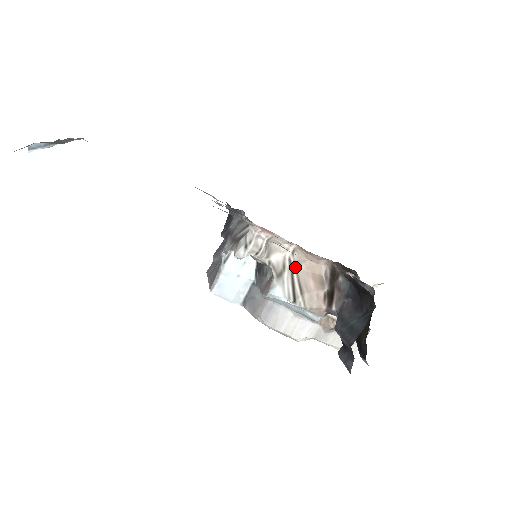
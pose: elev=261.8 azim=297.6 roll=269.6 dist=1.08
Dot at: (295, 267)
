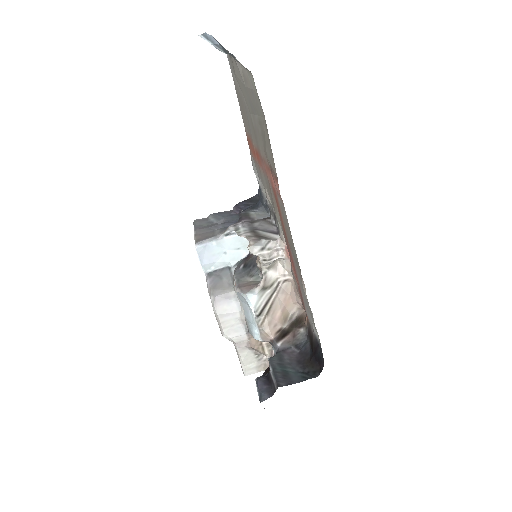
Dot at: (278, 292)
